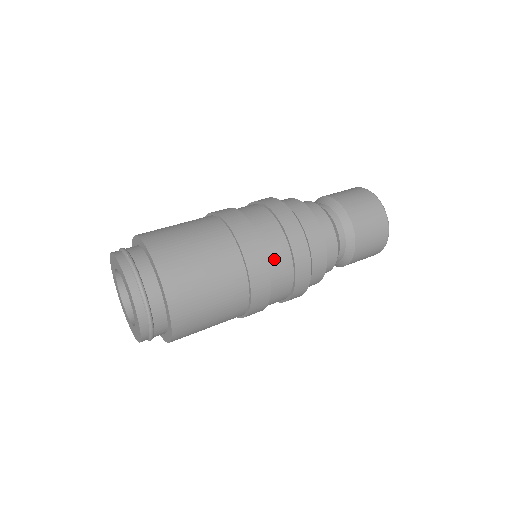
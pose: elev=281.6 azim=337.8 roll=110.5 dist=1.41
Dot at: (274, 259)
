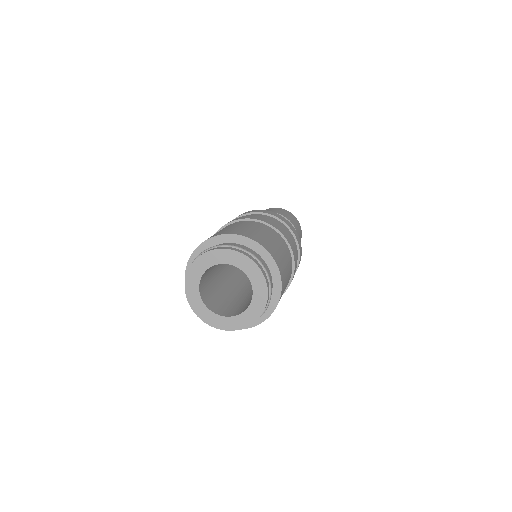
Dot at: occluded
